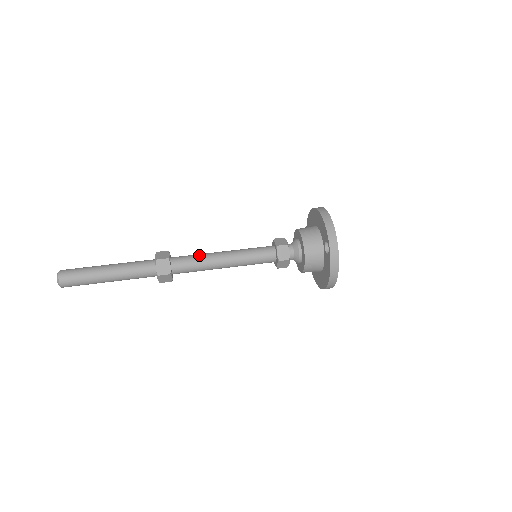
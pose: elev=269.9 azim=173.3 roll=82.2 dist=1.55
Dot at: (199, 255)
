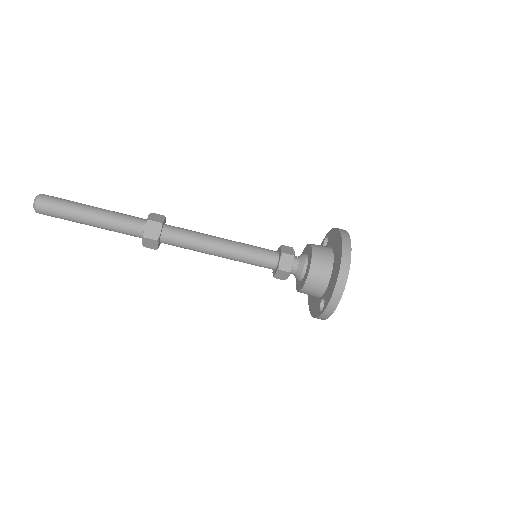
Dot at: (194, 241)
